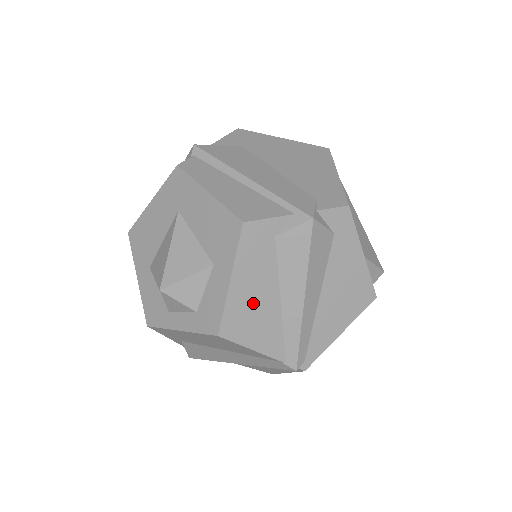
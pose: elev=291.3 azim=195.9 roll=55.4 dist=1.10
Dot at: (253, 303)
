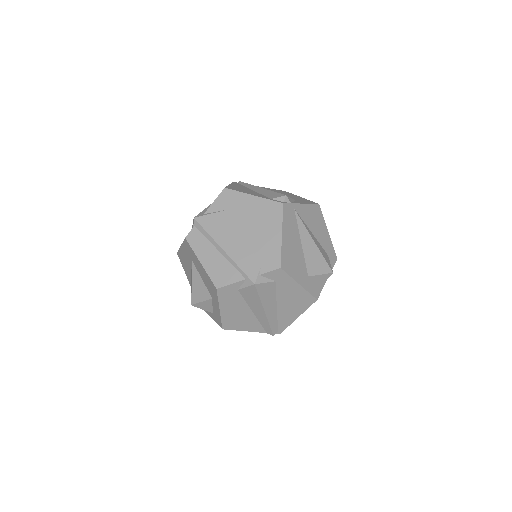
Dot at: (237, 315)
